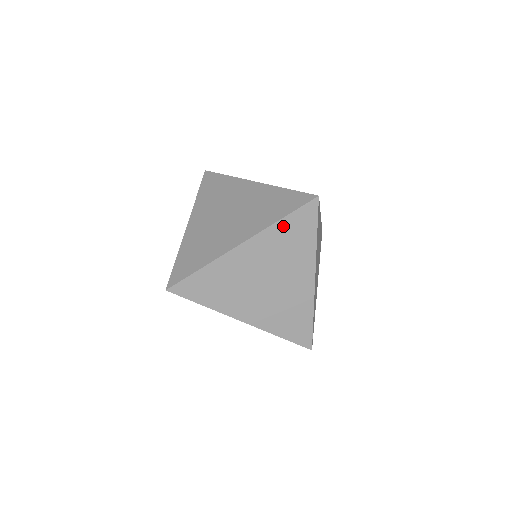
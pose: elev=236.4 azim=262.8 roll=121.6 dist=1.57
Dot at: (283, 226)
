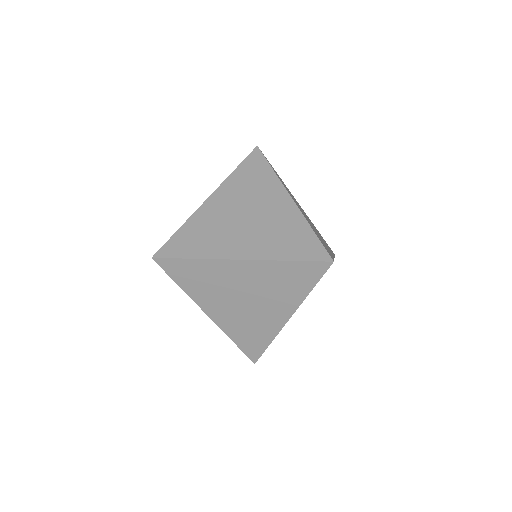
Dot at: (239, 173)
